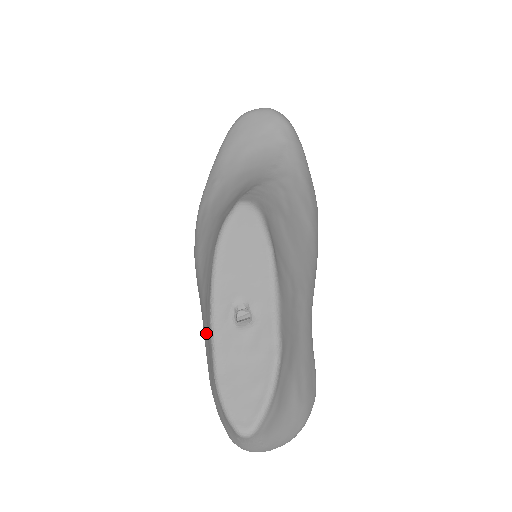
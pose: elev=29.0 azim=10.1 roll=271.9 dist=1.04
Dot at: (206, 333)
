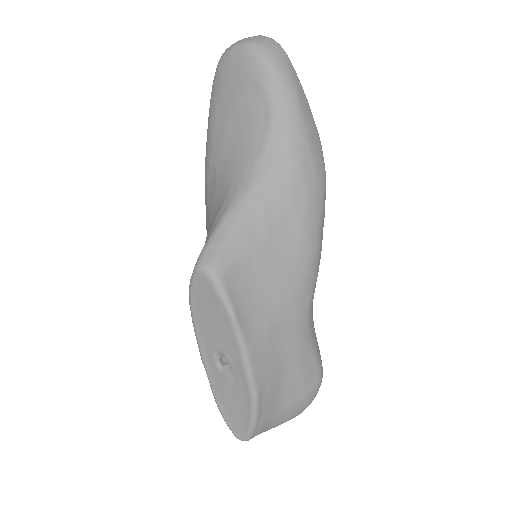
Dot at: occluded
